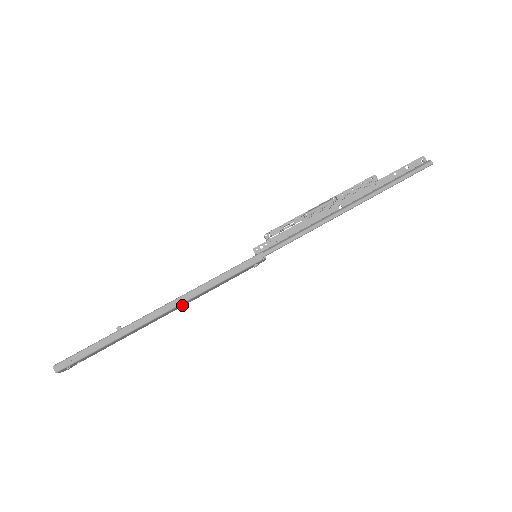
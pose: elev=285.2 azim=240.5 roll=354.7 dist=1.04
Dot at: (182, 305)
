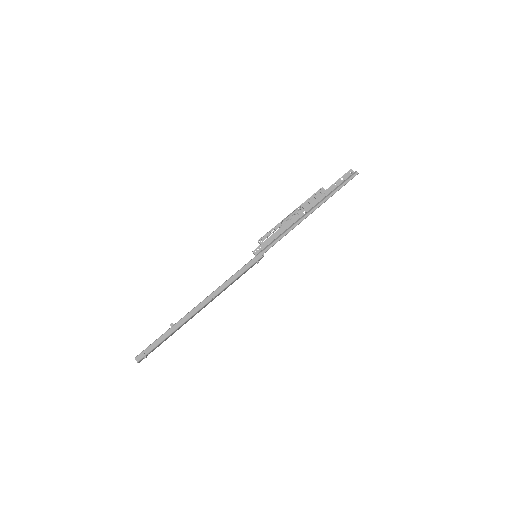
Dot at: (213, 299)
